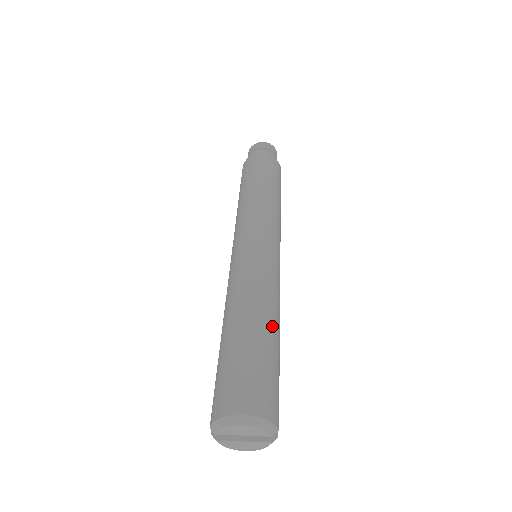
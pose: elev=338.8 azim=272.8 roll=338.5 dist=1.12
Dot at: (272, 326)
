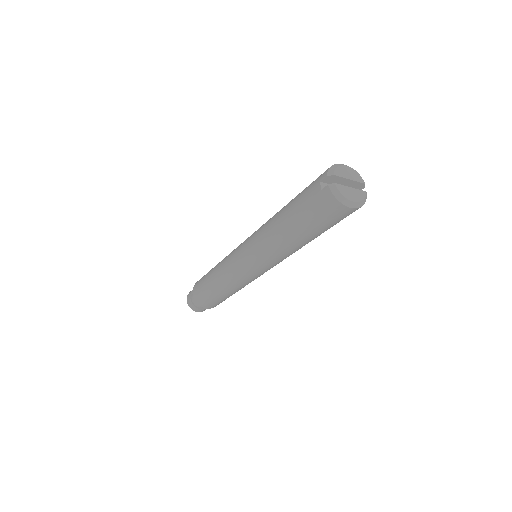
Dot at: occluded
